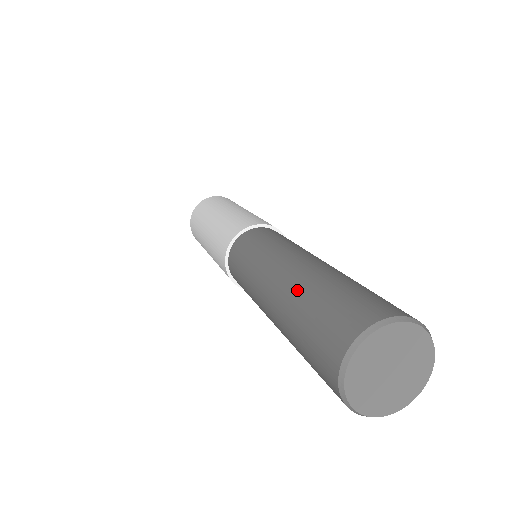
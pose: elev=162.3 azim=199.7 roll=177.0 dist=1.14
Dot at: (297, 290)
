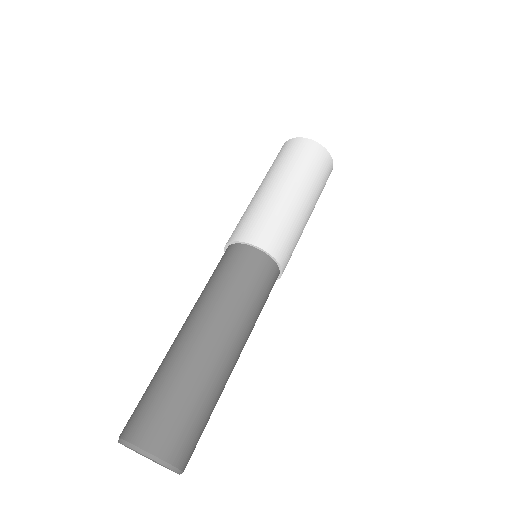
Dot at: (173, 362)
